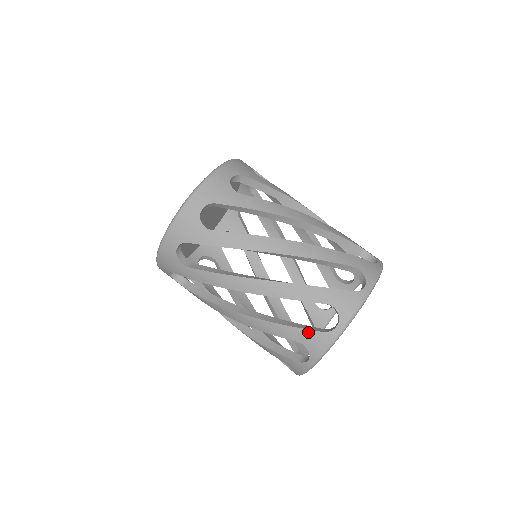
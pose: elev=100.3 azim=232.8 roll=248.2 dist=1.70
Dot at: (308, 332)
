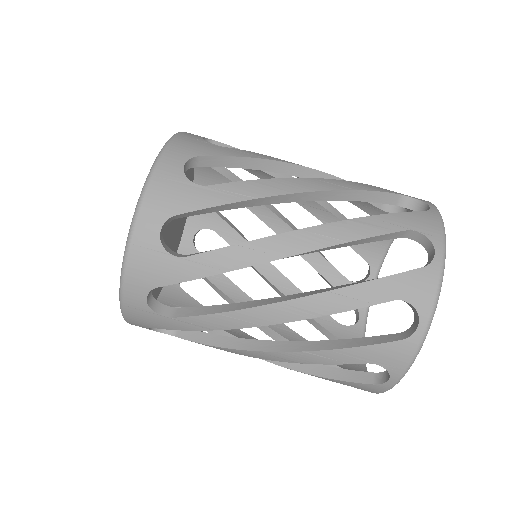
Dot at: (353, 383)
